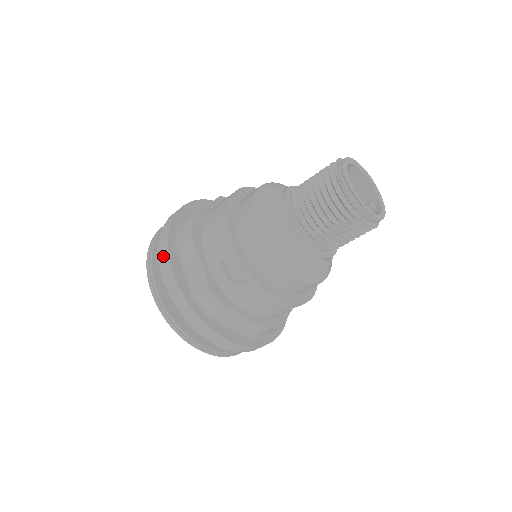
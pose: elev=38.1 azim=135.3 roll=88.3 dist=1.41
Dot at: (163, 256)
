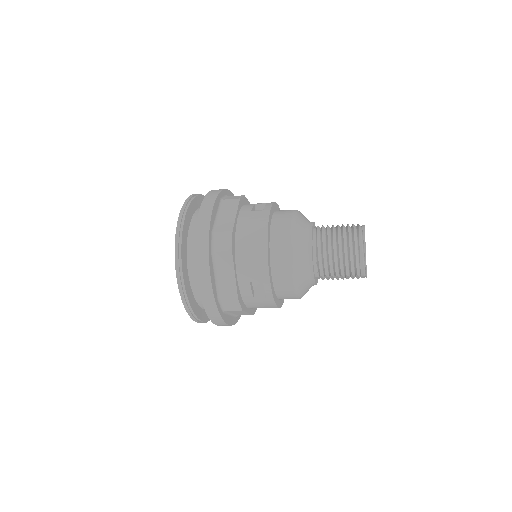
Dot at: (202, 264)
